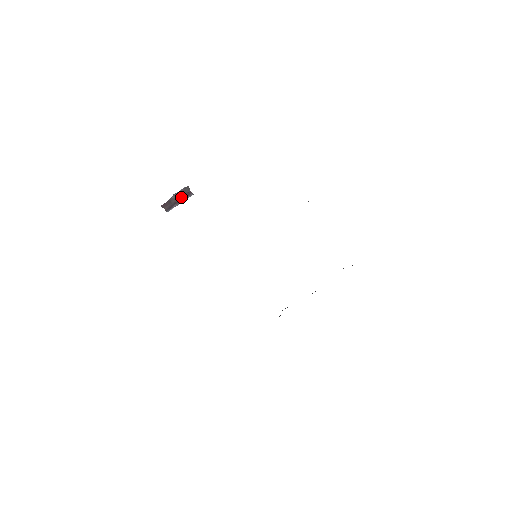
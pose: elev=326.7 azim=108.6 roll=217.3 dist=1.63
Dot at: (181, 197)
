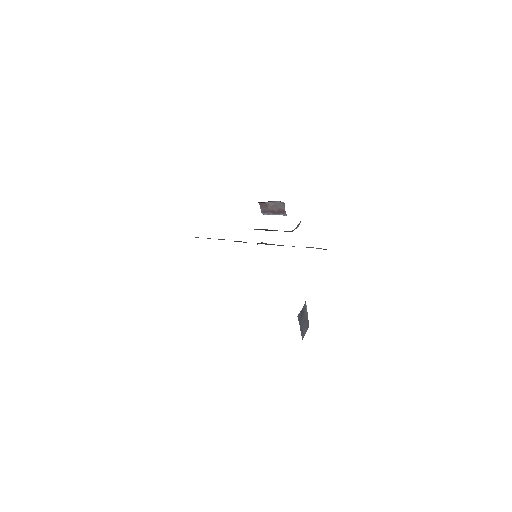
Dot at: (277, 209)
